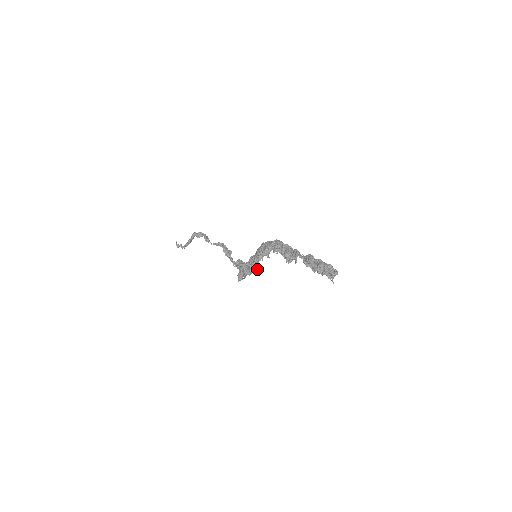
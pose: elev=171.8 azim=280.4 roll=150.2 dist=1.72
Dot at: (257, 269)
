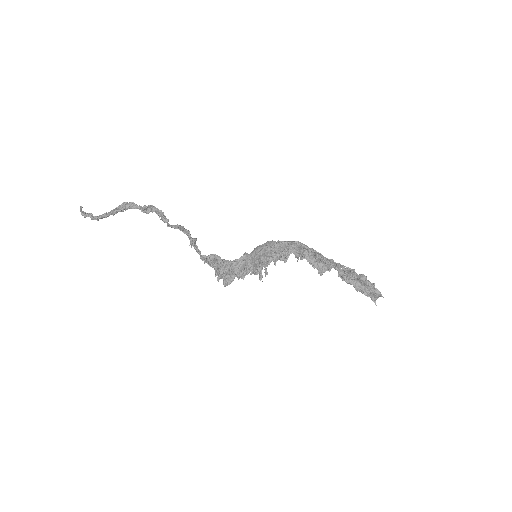
Dot at: occluded
